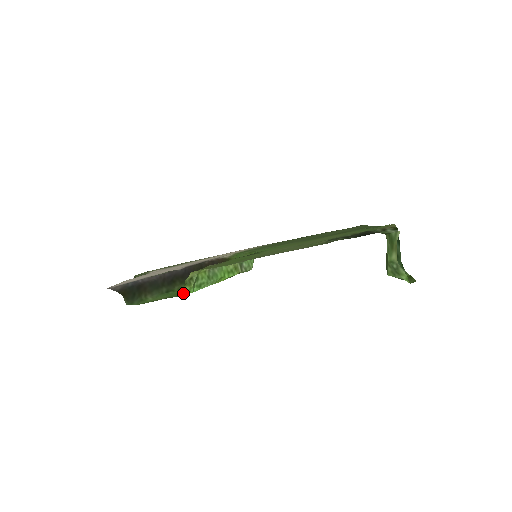
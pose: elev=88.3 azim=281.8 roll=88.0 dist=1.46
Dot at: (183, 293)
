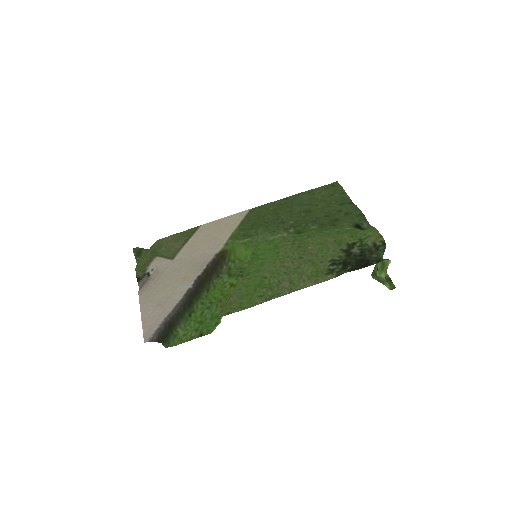
Dot at: (213, 330)
